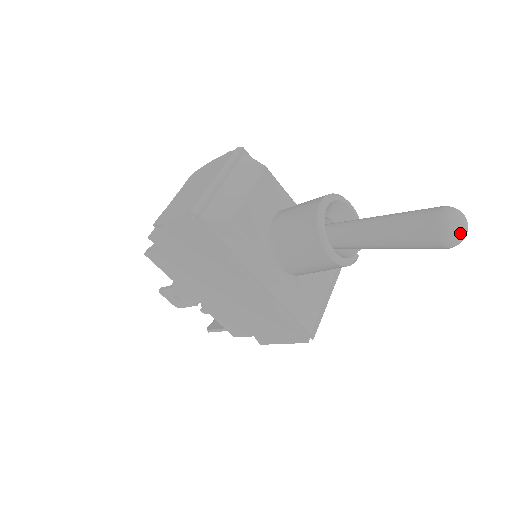
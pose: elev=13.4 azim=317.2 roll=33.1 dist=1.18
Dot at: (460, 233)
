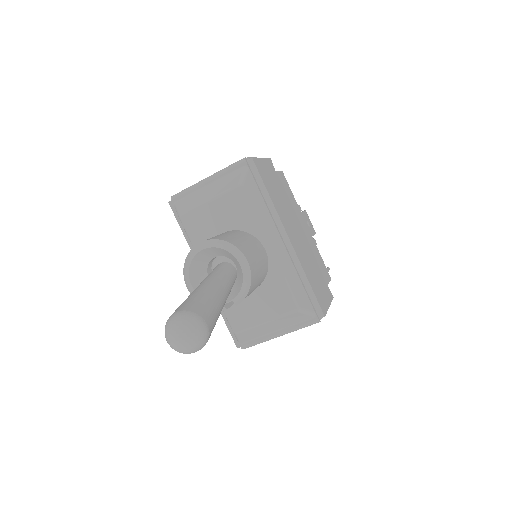
Dot at: (169, 342)
